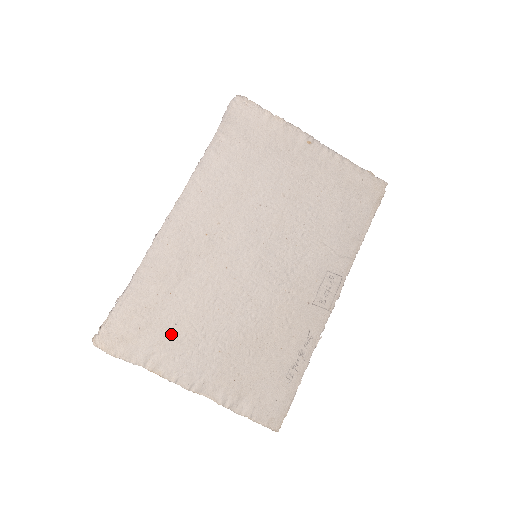
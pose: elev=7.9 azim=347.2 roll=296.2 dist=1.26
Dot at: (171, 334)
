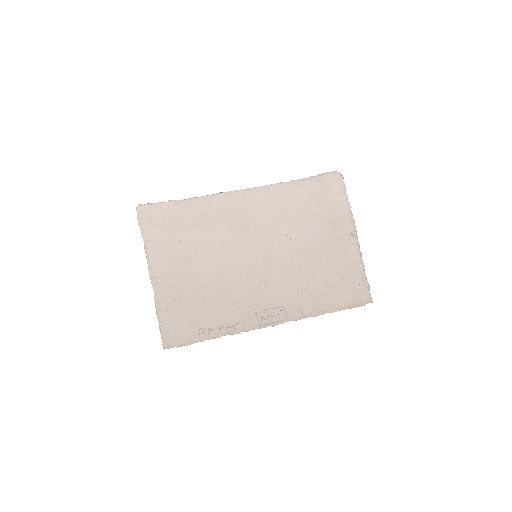
Dot at: (173, 243)
